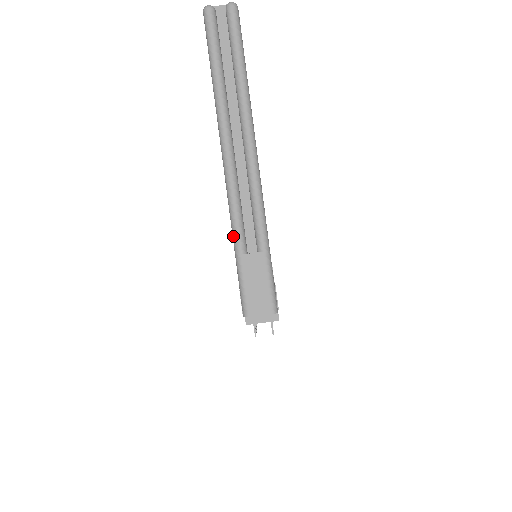
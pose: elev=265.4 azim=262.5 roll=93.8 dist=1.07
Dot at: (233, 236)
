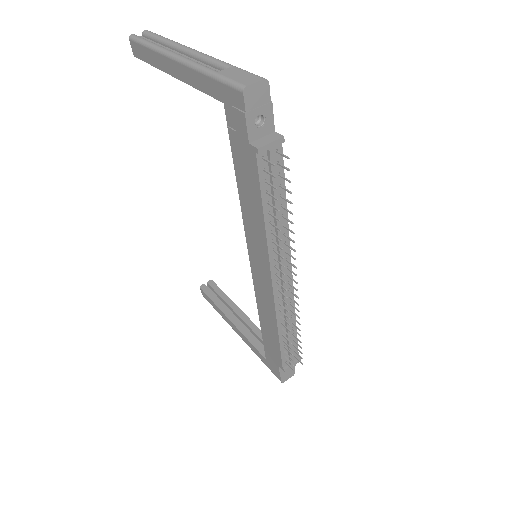
Dot at: (204, 72)
